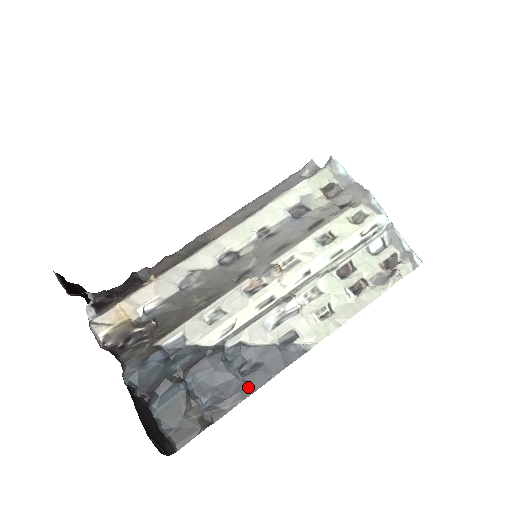
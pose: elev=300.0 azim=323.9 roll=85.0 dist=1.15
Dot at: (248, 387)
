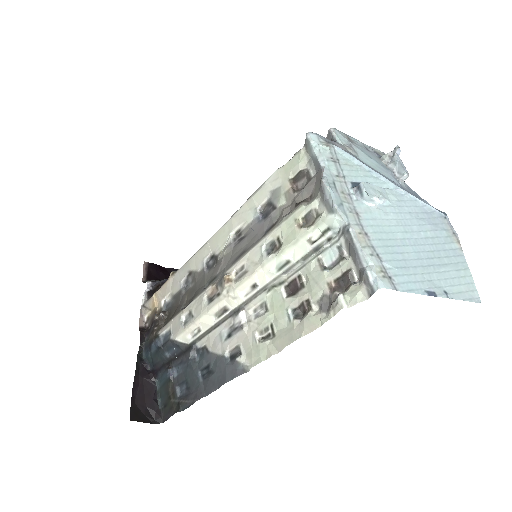
Dot at: (203, 390)
